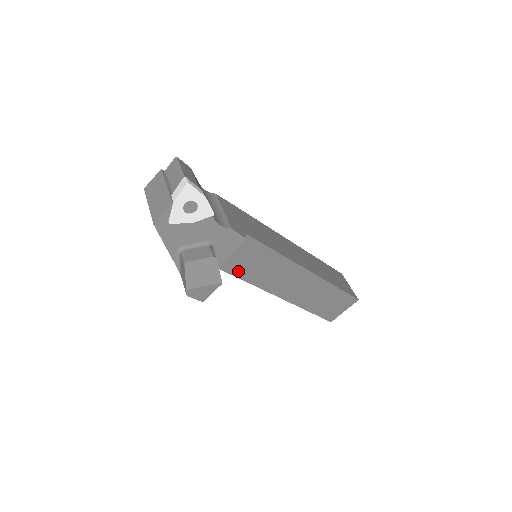
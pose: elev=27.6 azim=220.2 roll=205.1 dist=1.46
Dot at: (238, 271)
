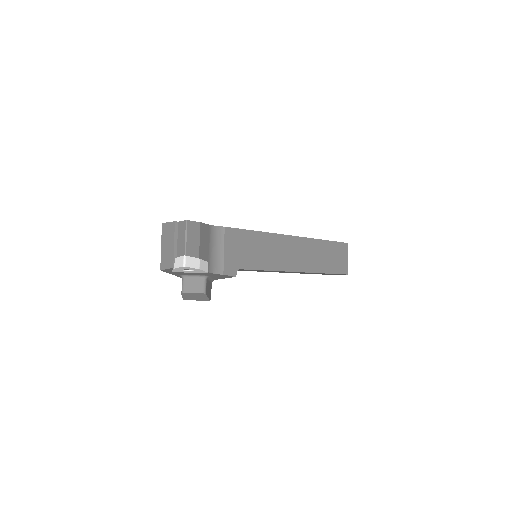
Dot at: occluded
